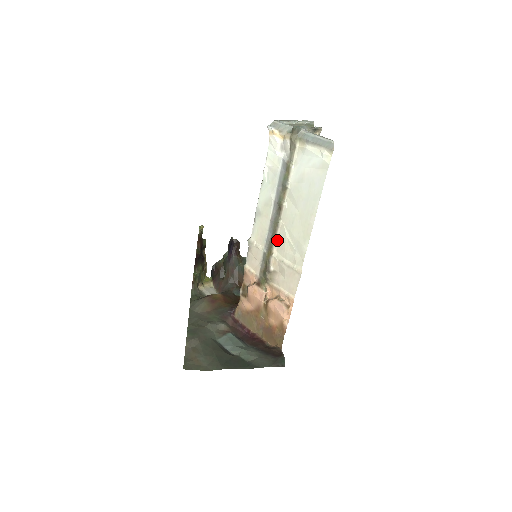
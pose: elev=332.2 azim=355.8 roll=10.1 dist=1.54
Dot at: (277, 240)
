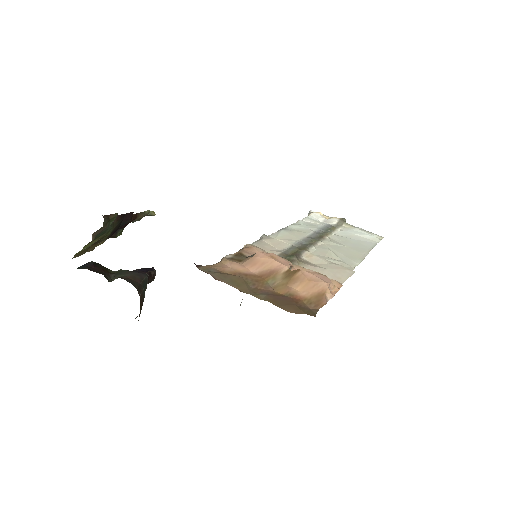
Dot at: (315, 248)
